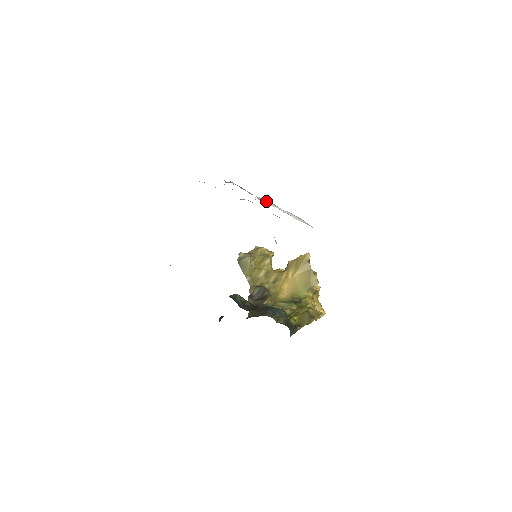
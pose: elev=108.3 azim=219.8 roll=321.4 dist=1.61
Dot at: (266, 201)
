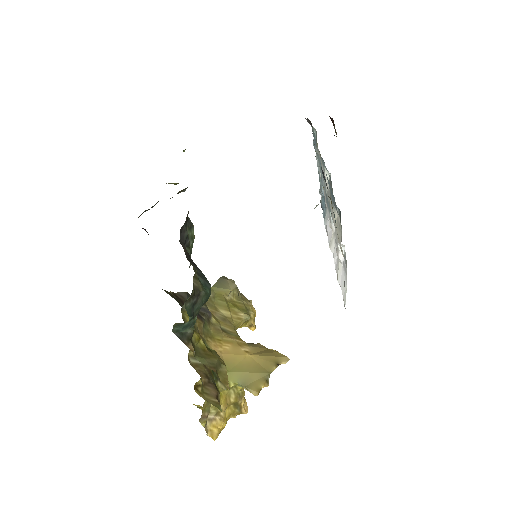
Dot at: (332, 236)
